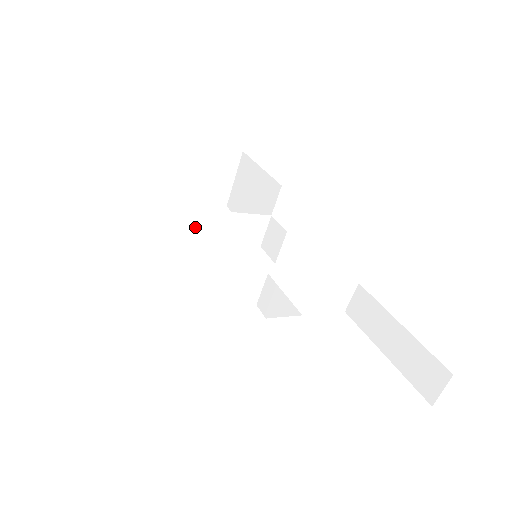
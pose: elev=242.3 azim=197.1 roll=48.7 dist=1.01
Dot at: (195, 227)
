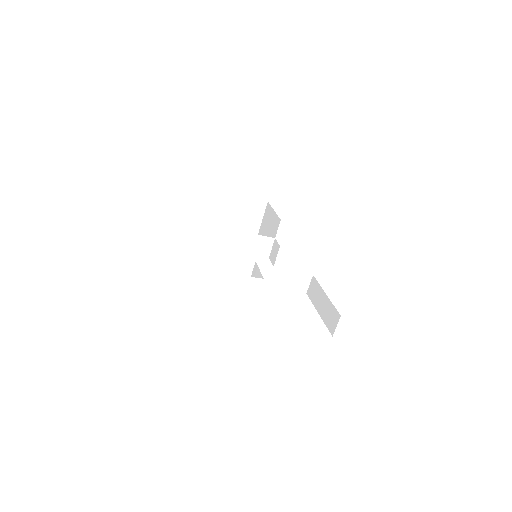
Dot at: (227, 240)
